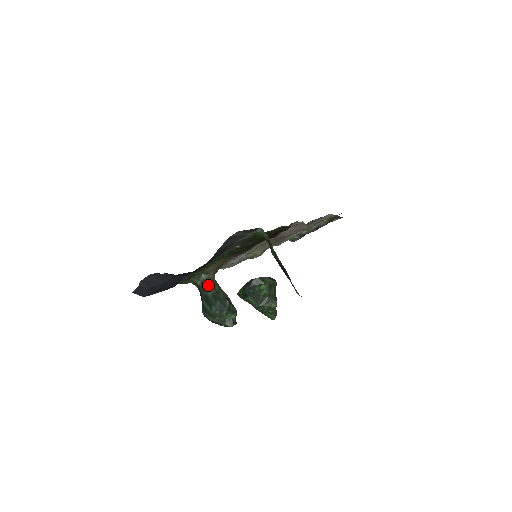
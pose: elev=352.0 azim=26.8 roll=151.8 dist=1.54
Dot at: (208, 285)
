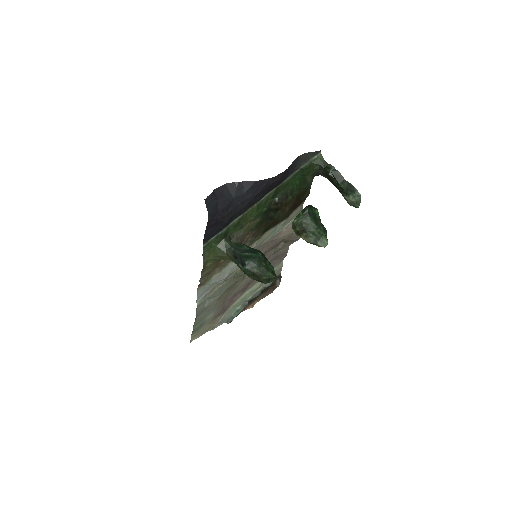
Dot at: (243, 244)
